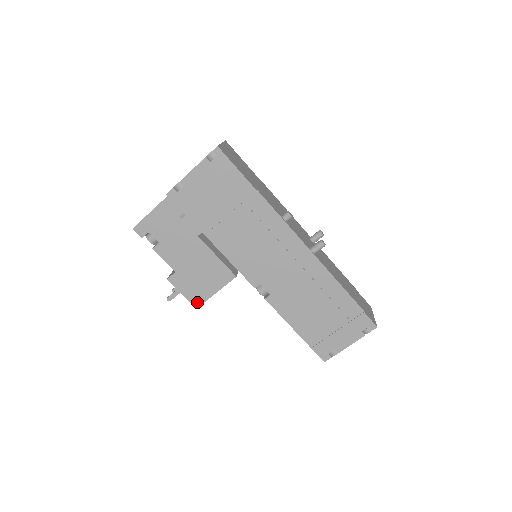
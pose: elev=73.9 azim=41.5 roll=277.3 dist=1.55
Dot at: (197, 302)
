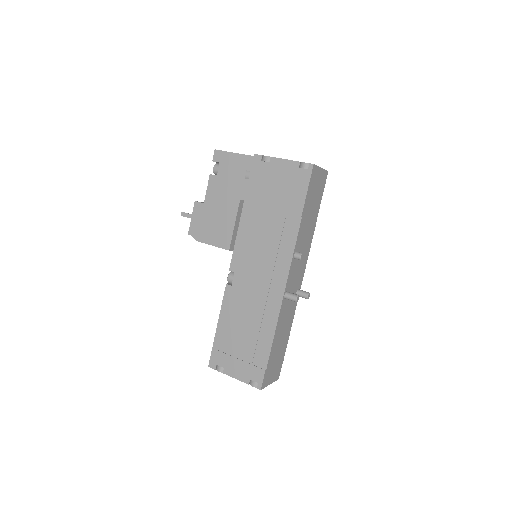
Dot at: (193, 235)
